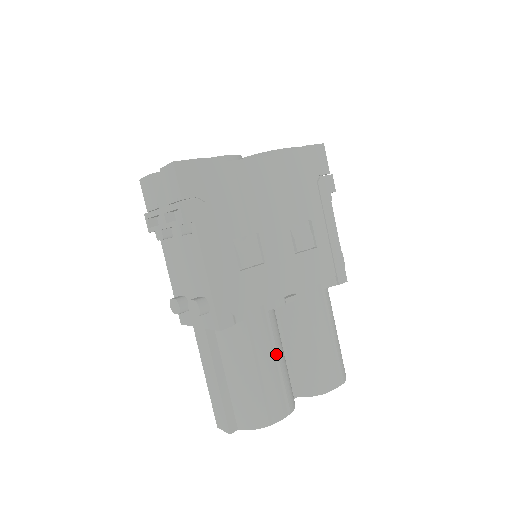
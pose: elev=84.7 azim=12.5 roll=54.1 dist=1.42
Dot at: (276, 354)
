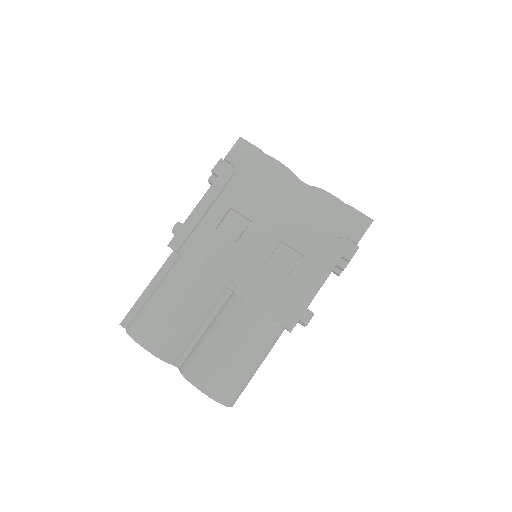
Dot at: (186, 306)
